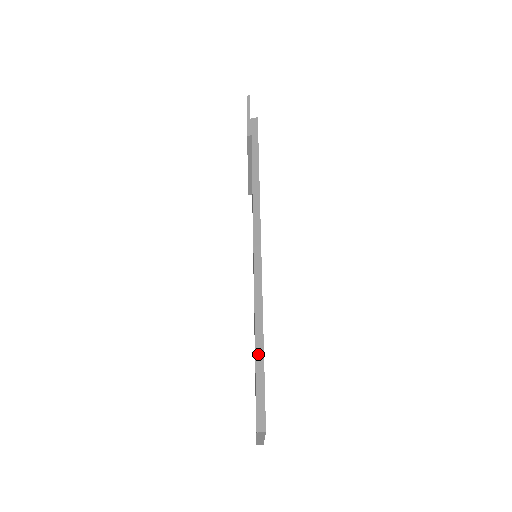
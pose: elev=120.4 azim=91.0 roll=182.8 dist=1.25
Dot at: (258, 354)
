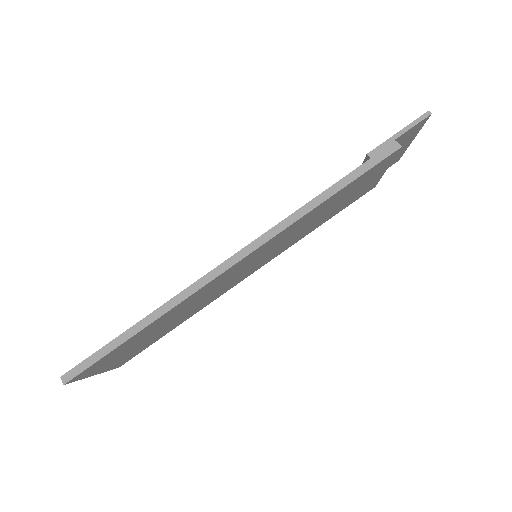
Dot at: (124, 335)
